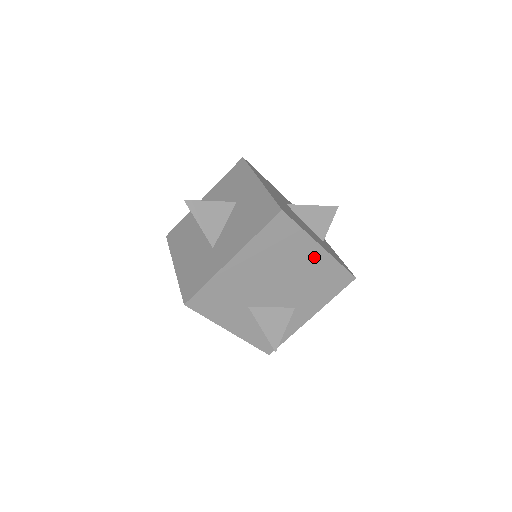
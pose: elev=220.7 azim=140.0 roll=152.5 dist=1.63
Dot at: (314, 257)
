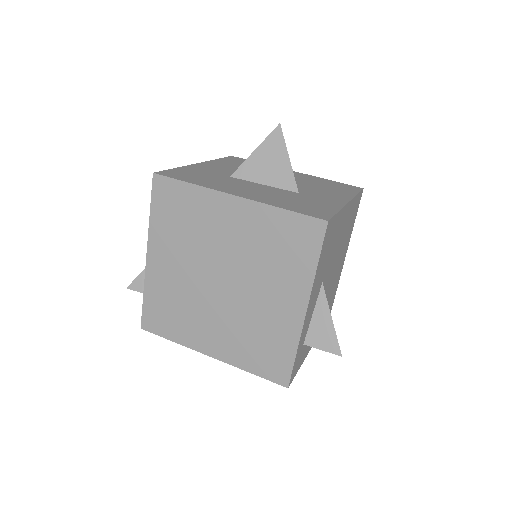
Dot at: (342, 263)
